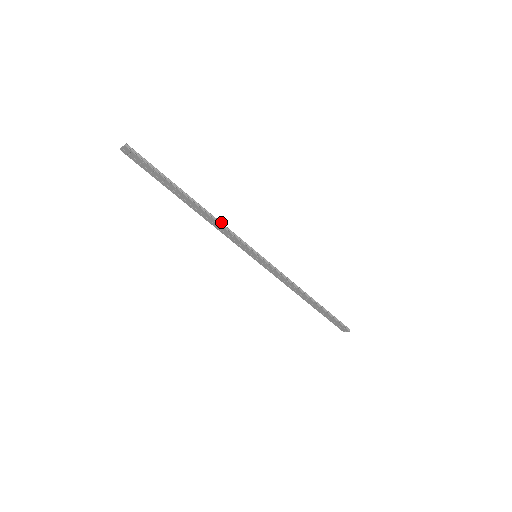
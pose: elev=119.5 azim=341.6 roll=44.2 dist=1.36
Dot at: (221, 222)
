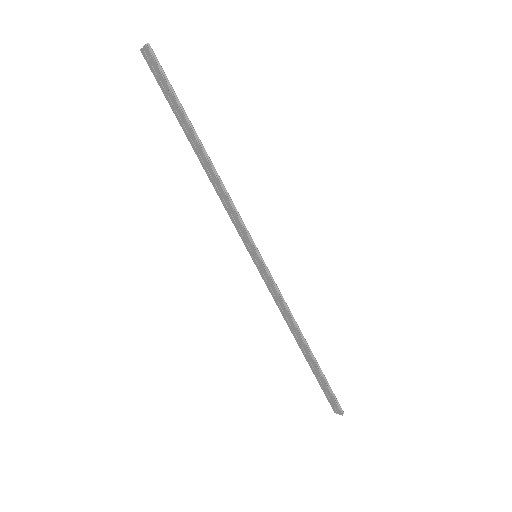
Dot at: occluded
